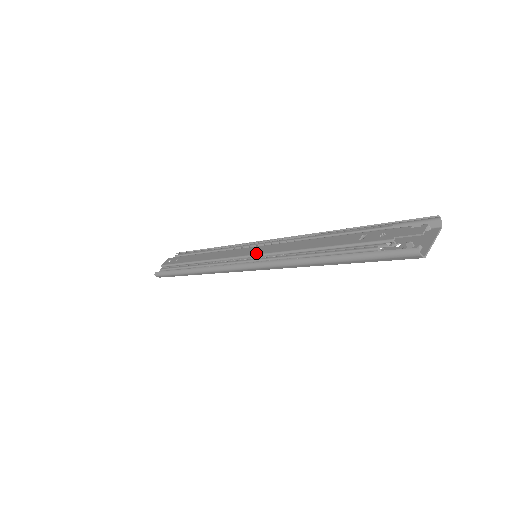
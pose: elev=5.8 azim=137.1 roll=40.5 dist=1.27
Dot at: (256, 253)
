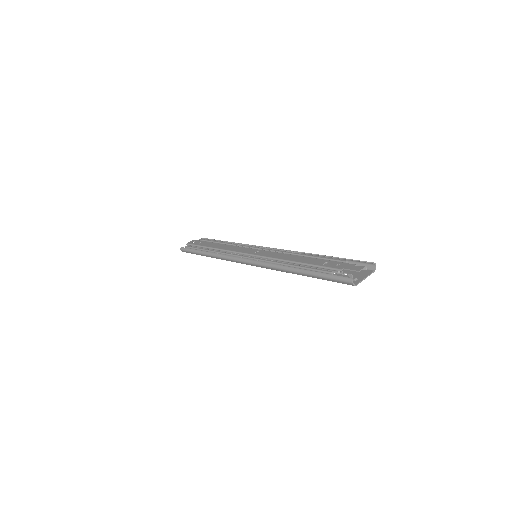
Dot at: (256, 254)
